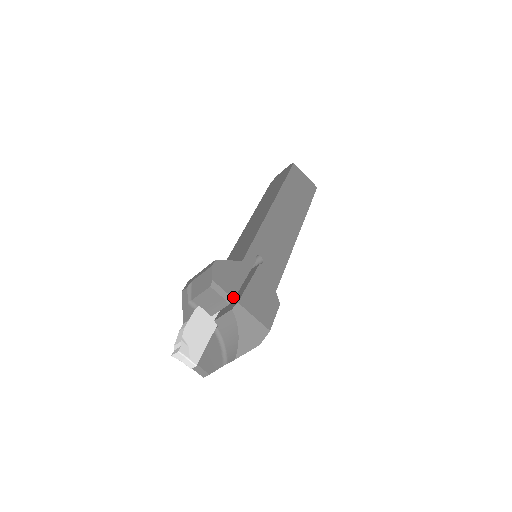
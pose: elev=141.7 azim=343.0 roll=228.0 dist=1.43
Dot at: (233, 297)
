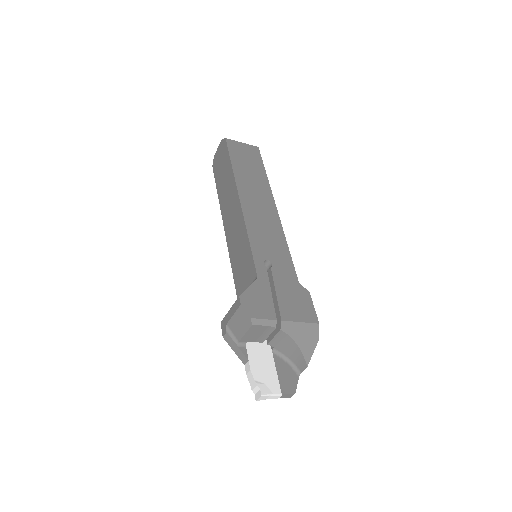
Dot at: (275, 319)
